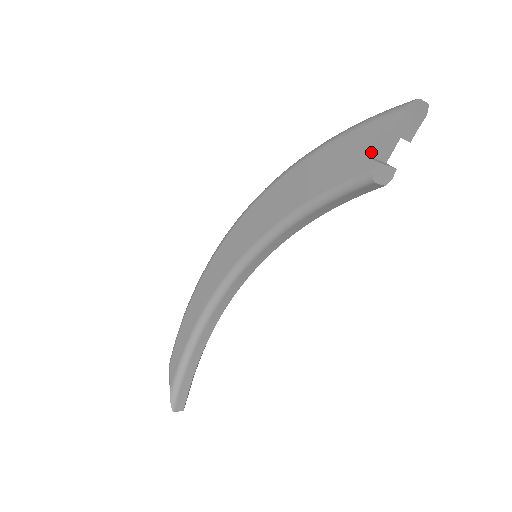
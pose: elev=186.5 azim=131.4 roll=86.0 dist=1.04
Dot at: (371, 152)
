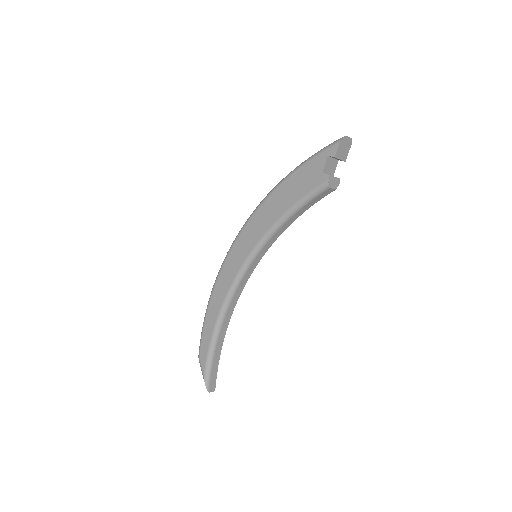
Dot at: (324, 170)
